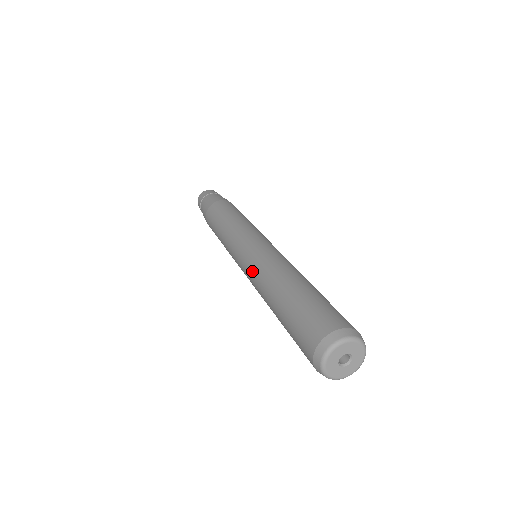
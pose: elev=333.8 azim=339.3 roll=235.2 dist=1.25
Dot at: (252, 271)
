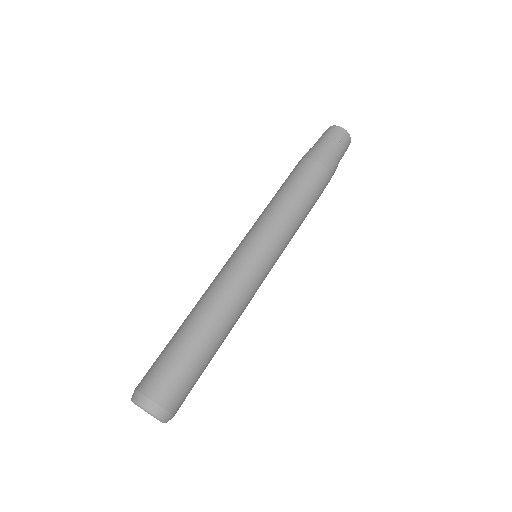
Dot at: (228, 277)
